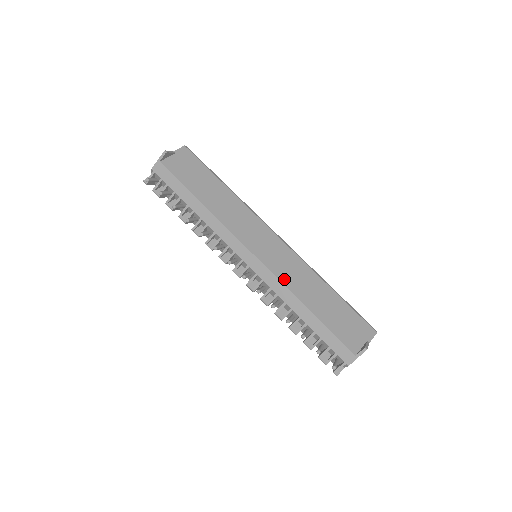
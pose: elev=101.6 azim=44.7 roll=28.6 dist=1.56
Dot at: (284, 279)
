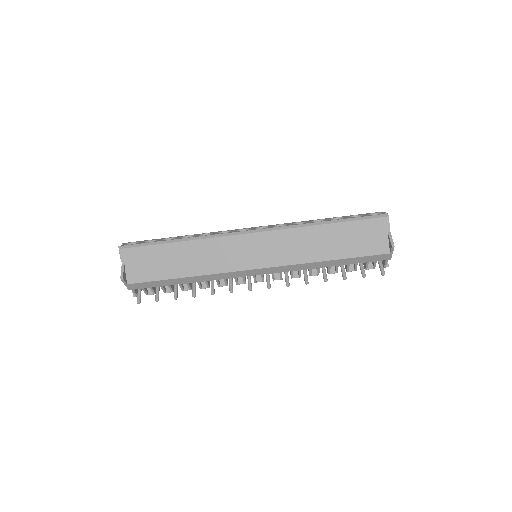
Dot at: (293, 260)
